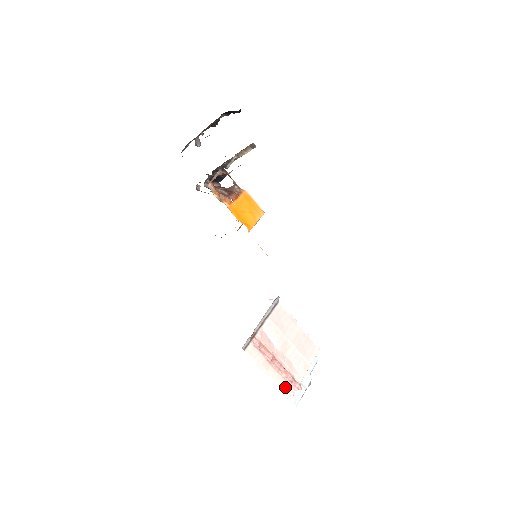
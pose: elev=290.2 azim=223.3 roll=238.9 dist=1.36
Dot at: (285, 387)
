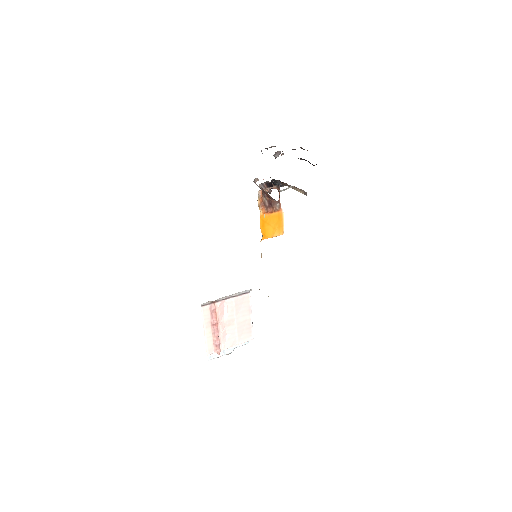
Dot at: (210, 346)
